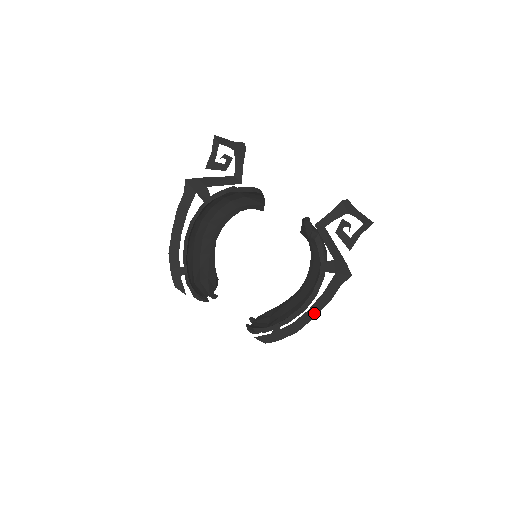
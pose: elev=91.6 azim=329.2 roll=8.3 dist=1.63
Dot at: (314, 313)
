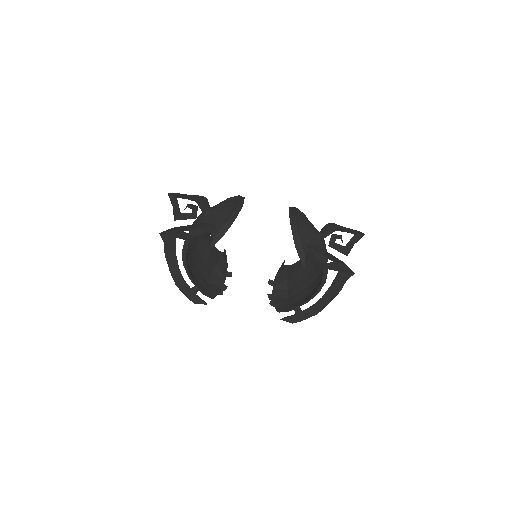
Dot at: (328, 300)
